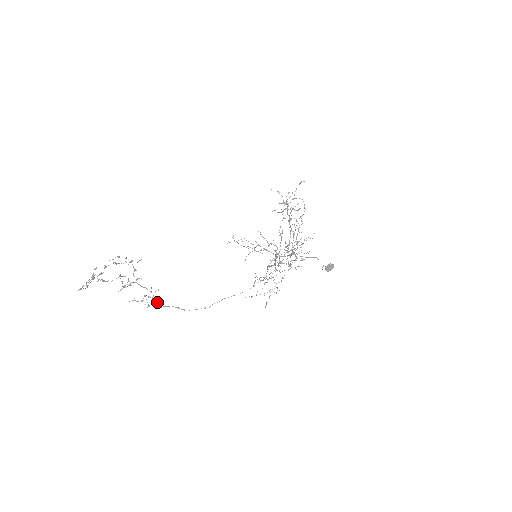
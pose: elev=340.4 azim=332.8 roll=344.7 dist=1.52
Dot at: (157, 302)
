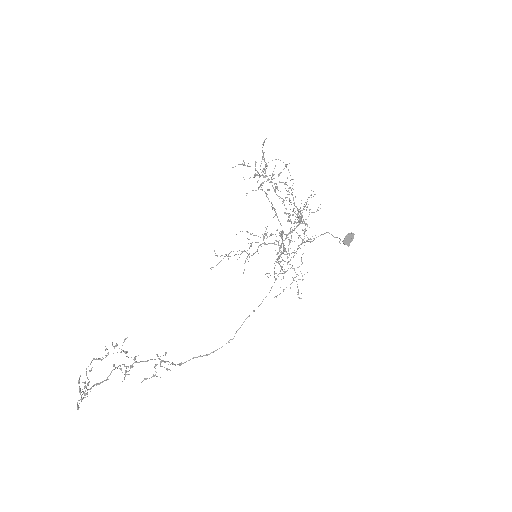
Dot at: occluded
